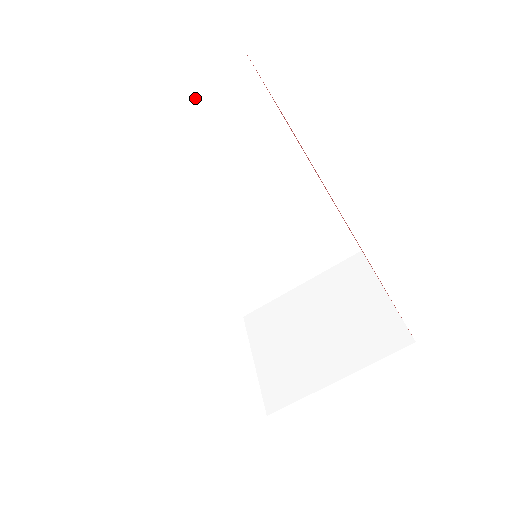
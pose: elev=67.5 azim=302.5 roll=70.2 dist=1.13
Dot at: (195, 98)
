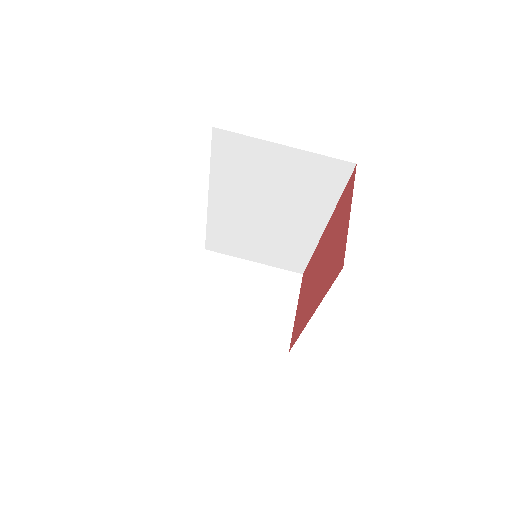
Dot at: (308, 159)
